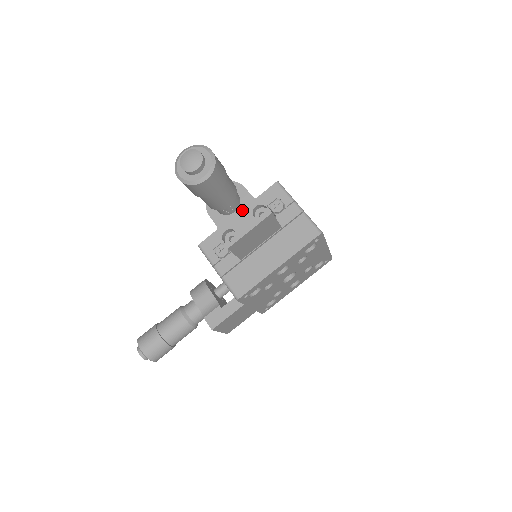
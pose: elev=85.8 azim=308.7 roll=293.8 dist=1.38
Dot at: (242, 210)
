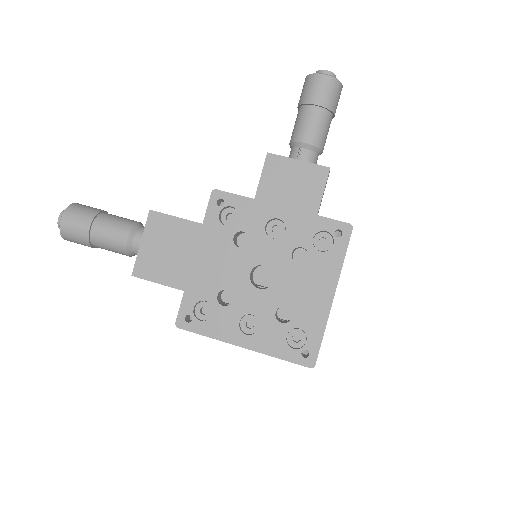
Dot at: occluded
